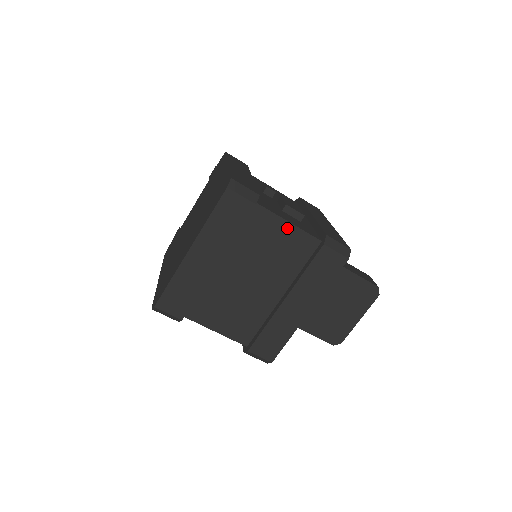
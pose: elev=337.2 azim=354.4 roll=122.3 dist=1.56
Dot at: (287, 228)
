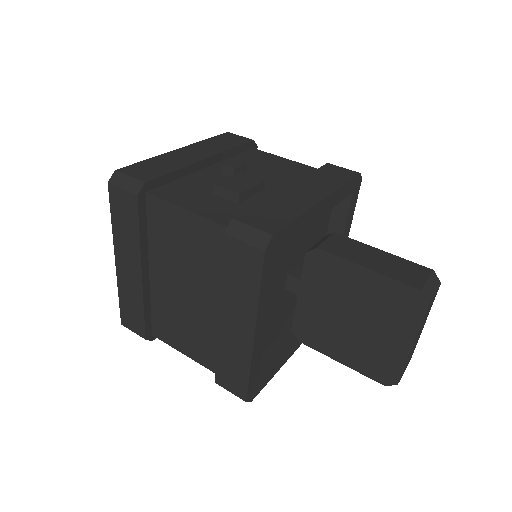
Dot at: (188, 218)
